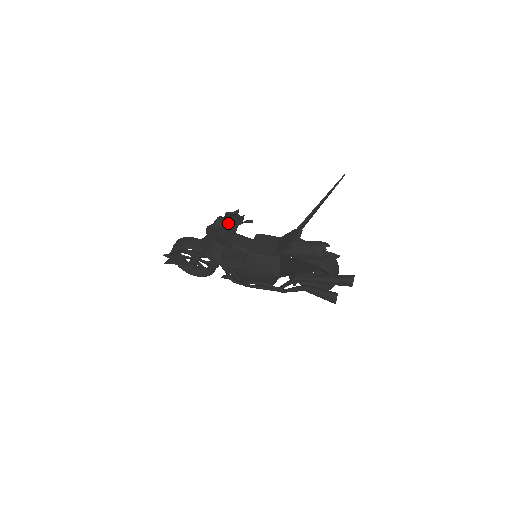
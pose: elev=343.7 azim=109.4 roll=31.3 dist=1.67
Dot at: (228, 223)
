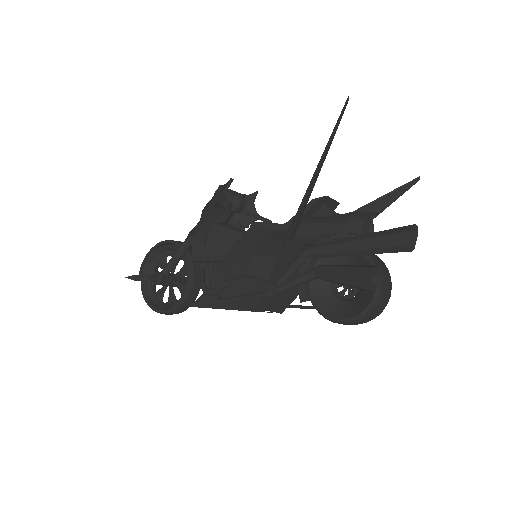
Dot at: (235, 191)
